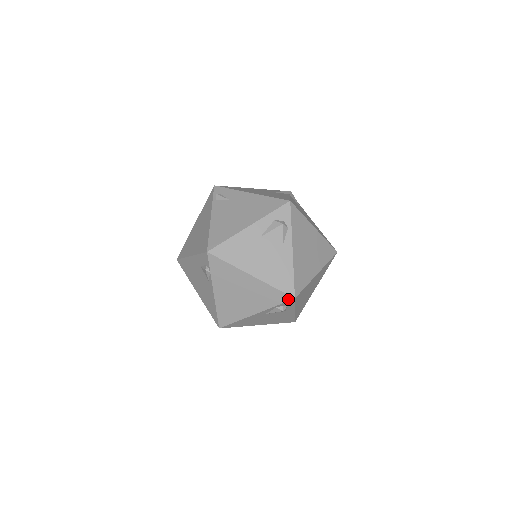
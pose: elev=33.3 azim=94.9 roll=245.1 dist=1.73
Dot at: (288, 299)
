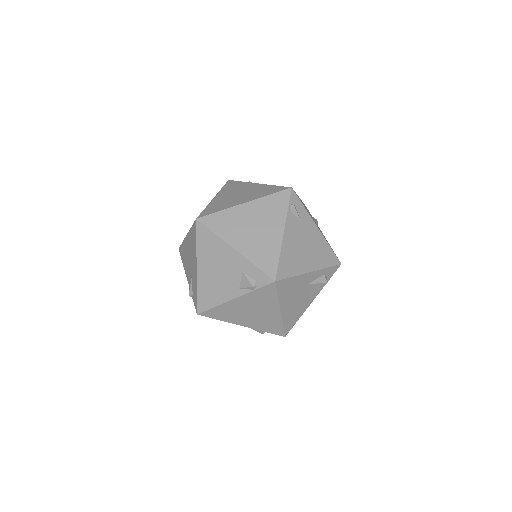
Dot at: (280, 334)
